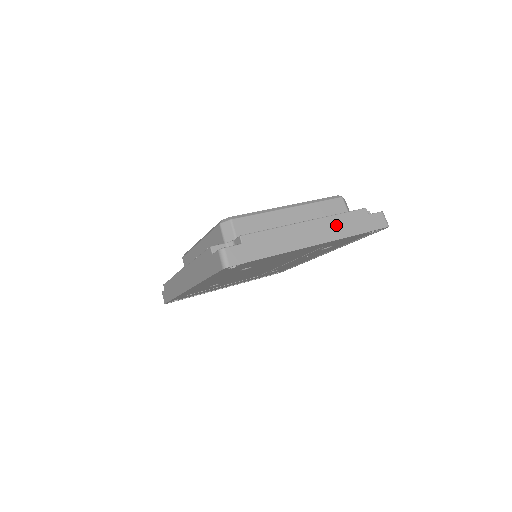
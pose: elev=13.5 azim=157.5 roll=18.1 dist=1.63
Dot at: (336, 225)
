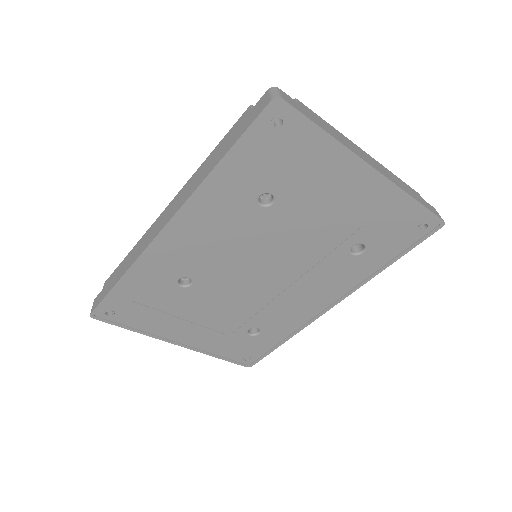
Dot at: (393, 177)
